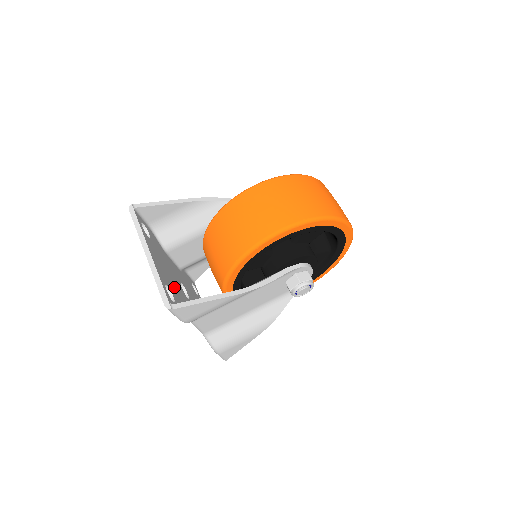
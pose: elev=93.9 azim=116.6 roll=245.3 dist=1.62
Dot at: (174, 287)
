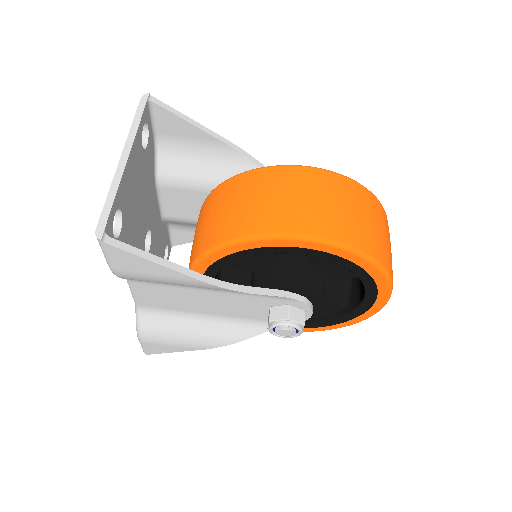
Dot at: (133, 224)
